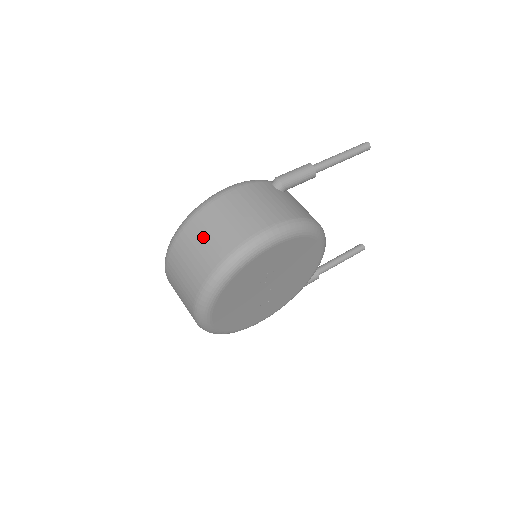
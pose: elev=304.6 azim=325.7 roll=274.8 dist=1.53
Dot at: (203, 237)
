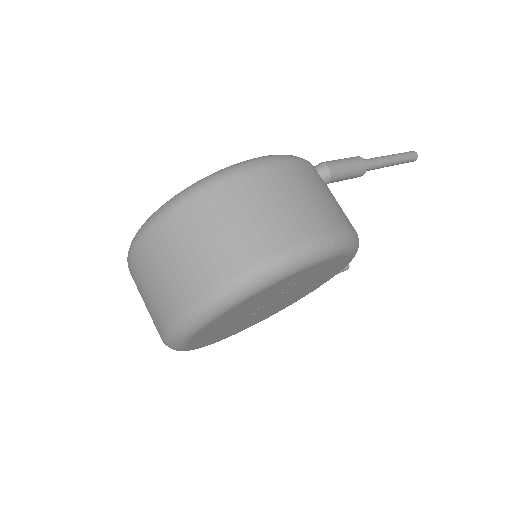
Dot at: (225, 221)
